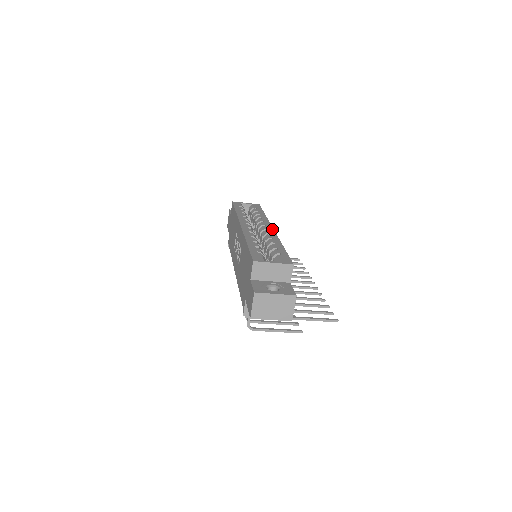
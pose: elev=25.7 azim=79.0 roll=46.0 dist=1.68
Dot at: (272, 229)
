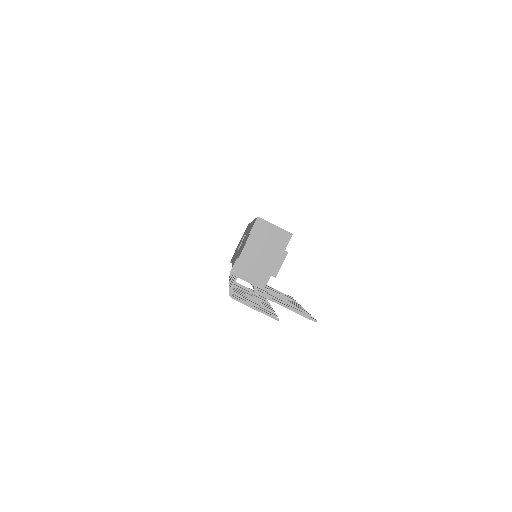
Dot at: occluded
